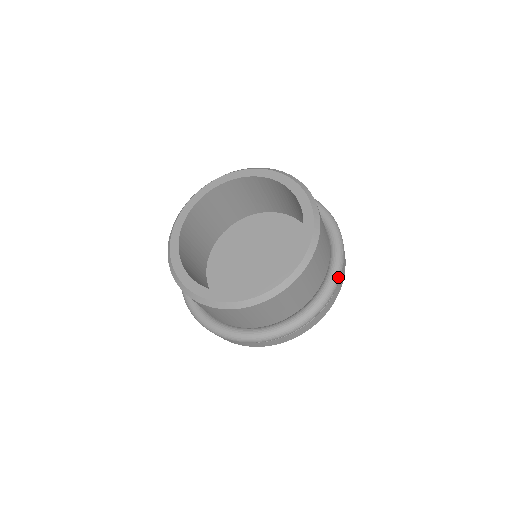
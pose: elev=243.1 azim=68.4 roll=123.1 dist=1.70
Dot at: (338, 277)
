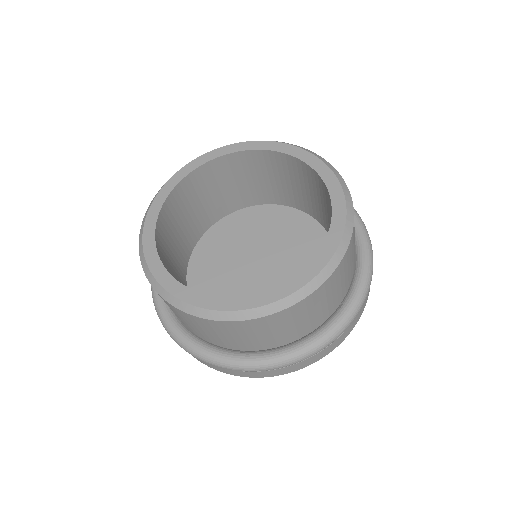
Dot at: (363, 299)
